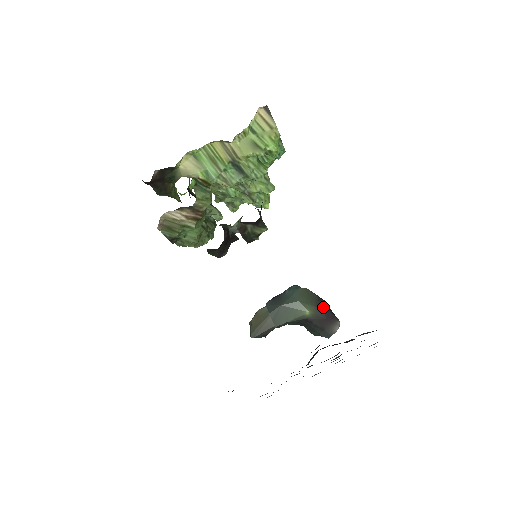
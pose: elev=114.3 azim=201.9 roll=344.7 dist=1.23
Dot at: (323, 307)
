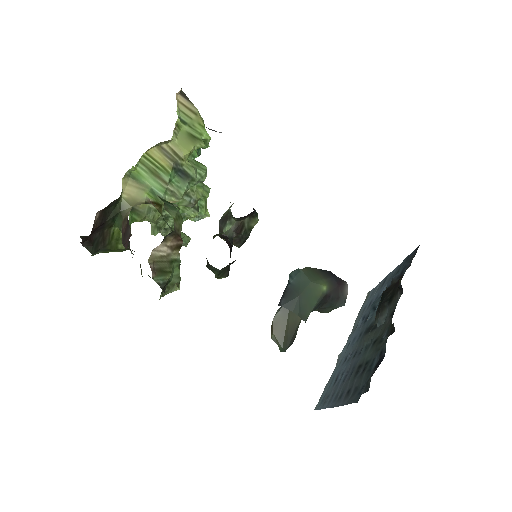
Dot at: (330, 275)
